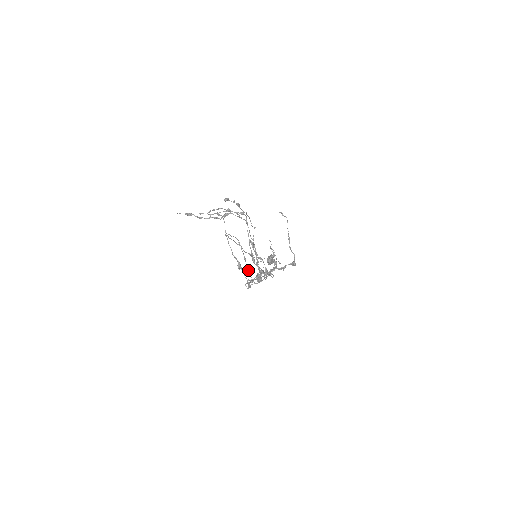
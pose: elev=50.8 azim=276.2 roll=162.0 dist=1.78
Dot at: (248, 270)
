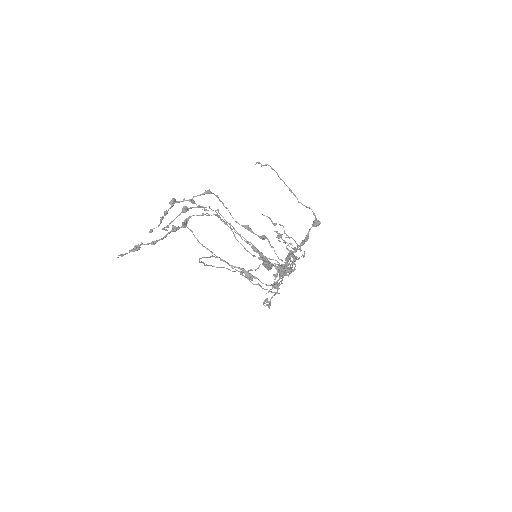
Dot at: (255, 284)
